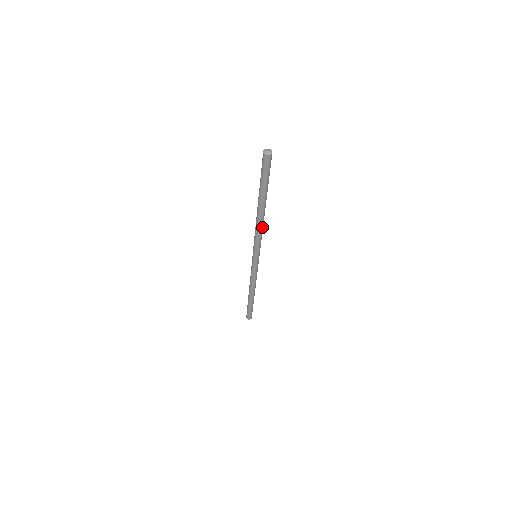
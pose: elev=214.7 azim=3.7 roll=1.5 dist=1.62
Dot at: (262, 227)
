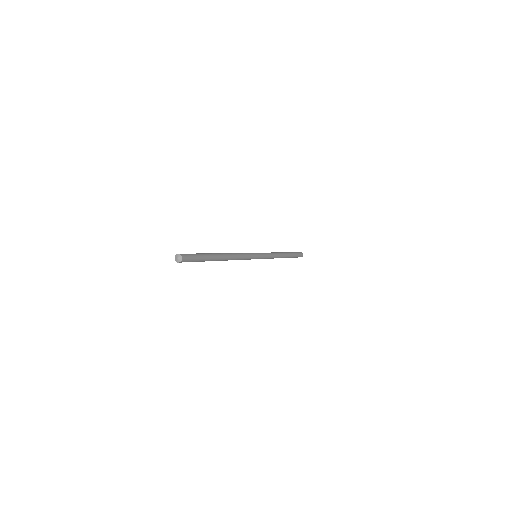
Dot at: (236, 257)
